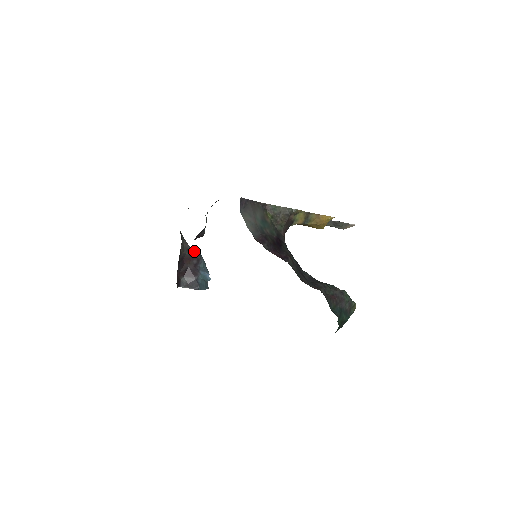
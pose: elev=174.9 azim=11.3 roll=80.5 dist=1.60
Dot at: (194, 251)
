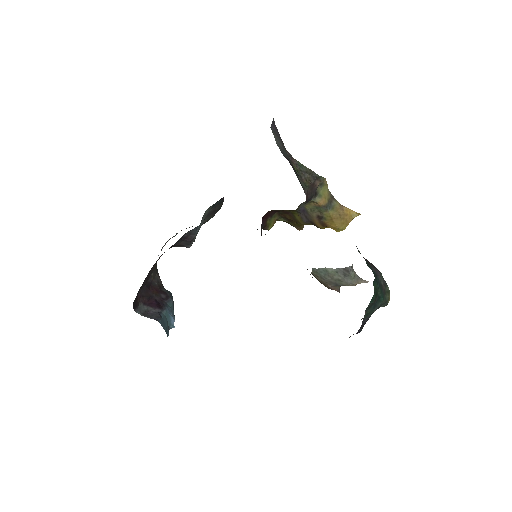
Dot at: occluded
